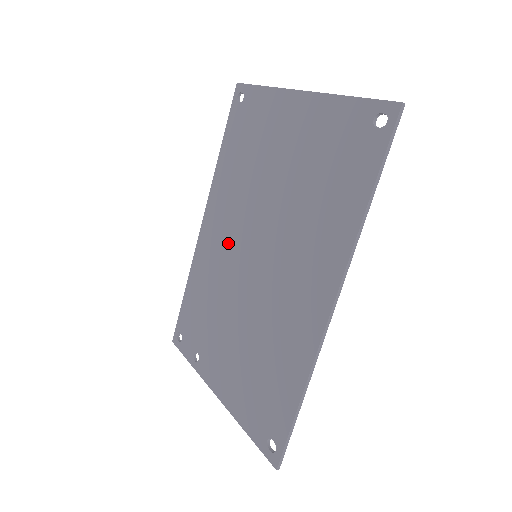
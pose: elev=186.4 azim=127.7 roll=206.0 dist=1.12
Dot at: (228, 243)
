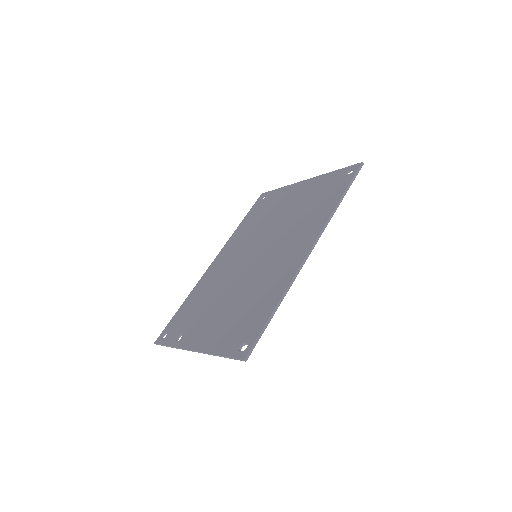
Dot at: (234, 260)
